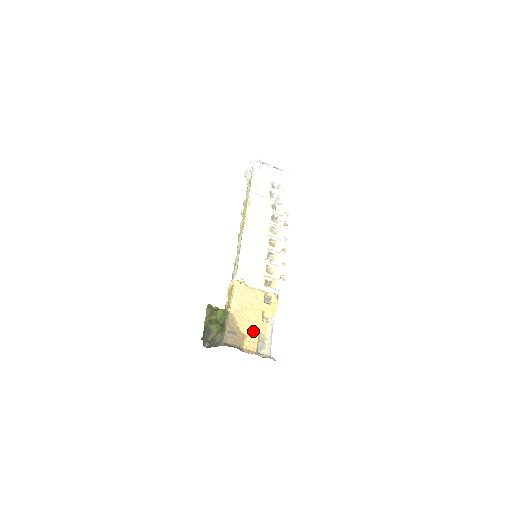
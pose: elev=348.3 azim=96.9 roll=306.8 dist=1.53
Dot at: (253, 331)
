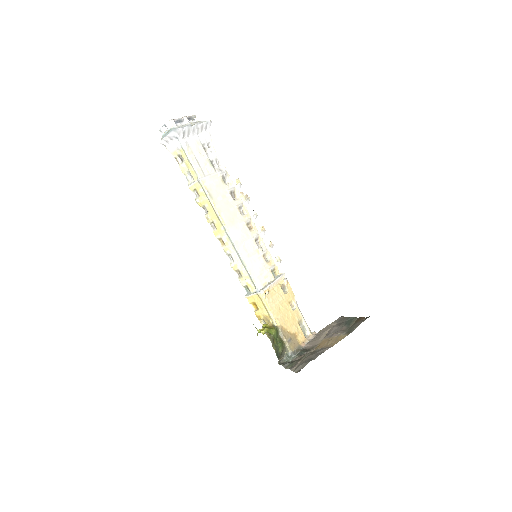
Dot at: (295, 325)
